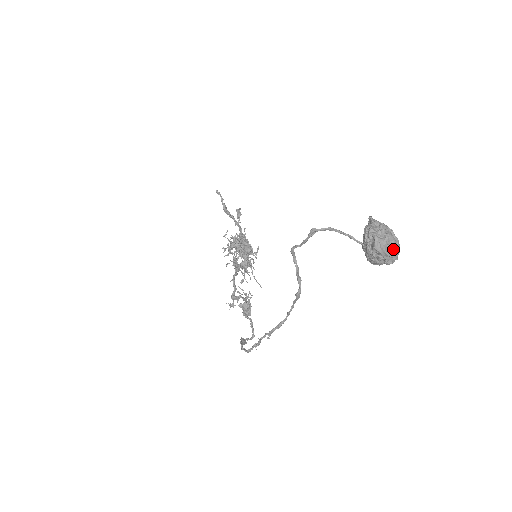
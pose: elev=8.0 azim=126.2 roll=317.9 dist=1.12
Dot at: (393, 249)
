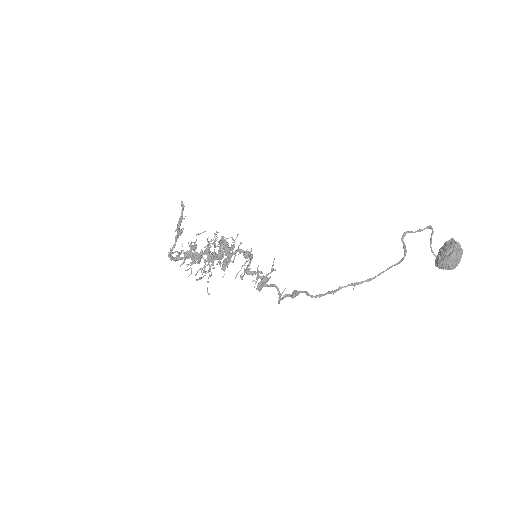
Dot at: (460, 260)
